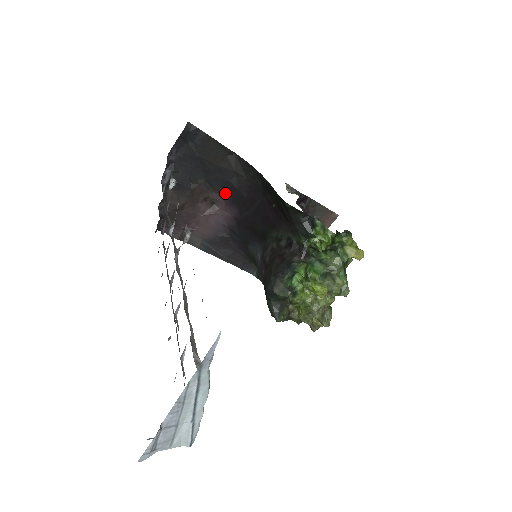
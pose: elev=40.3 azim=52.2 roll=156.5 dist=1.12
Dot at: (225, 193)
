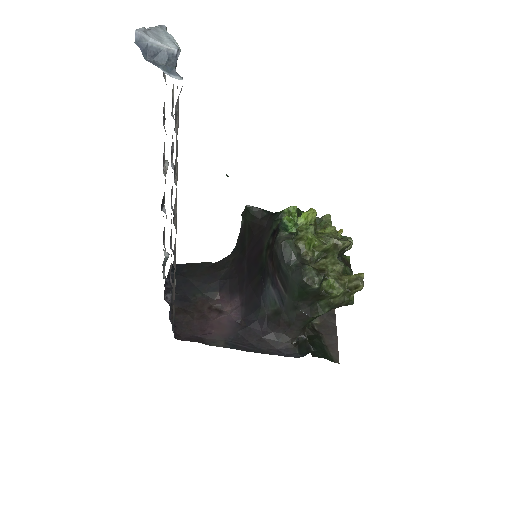
Dot at: (222, 292)
